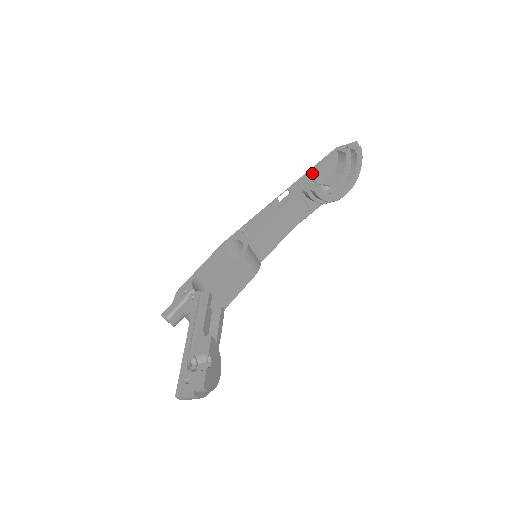
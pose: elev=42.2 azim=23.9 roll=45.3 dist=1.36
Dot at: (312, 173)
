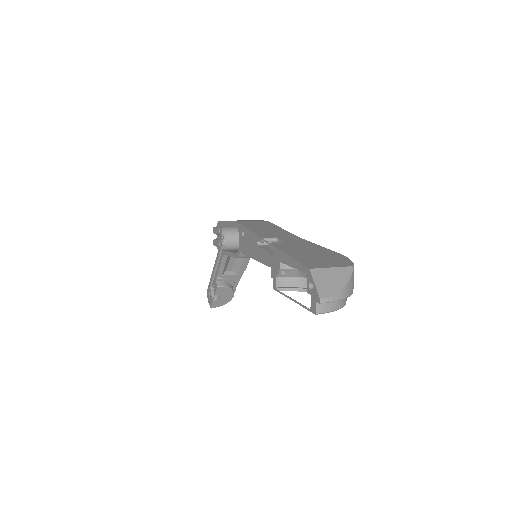
Dot at: (282, 262)
